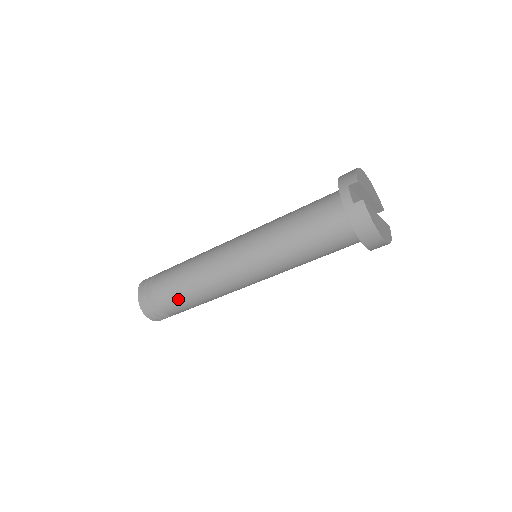
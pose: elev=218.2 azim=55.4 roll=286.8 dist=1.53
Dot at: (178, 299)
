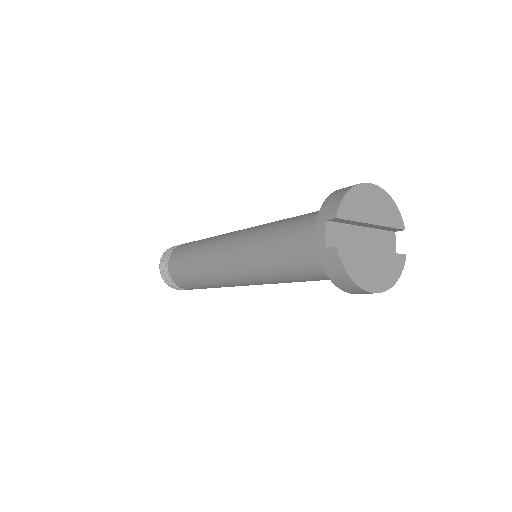
Dot at: (188, 282)
